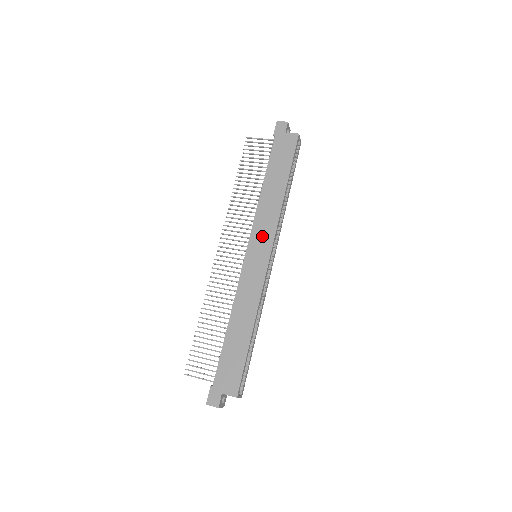
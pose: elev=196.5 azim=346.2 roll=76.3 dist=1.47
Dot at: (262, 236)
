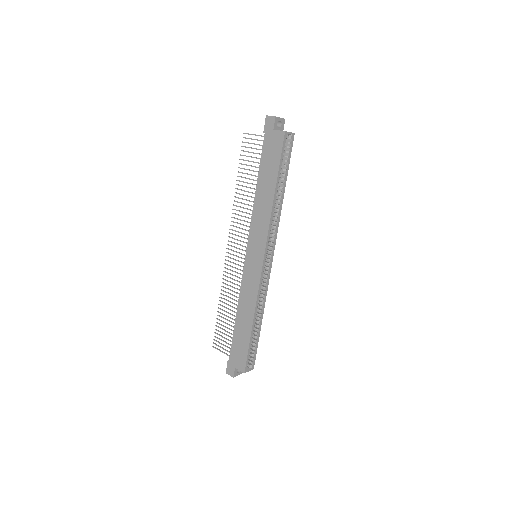
Dot at: (257, 241)
